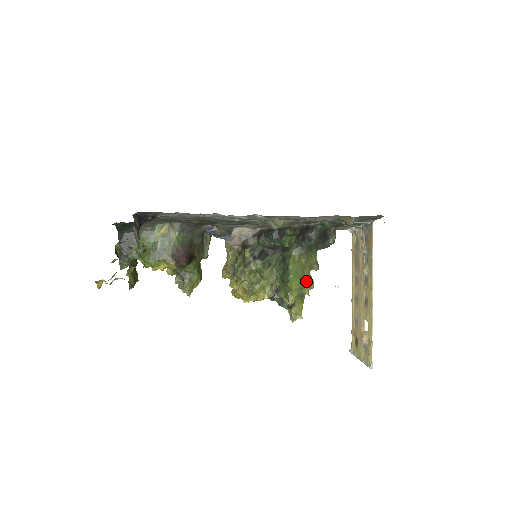
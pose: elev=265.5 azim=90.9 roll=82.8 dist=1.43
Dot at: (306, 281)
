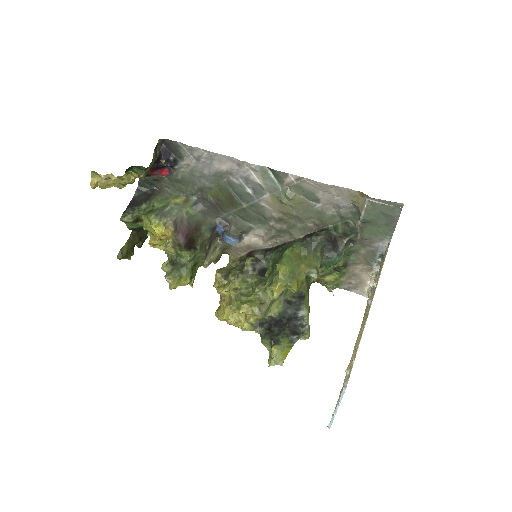
Dot at: (298, 277)
